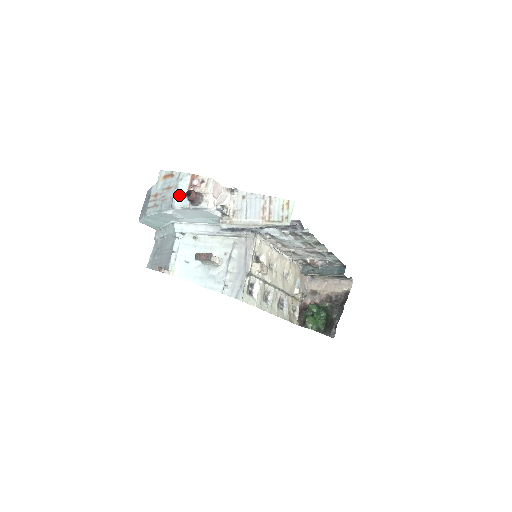
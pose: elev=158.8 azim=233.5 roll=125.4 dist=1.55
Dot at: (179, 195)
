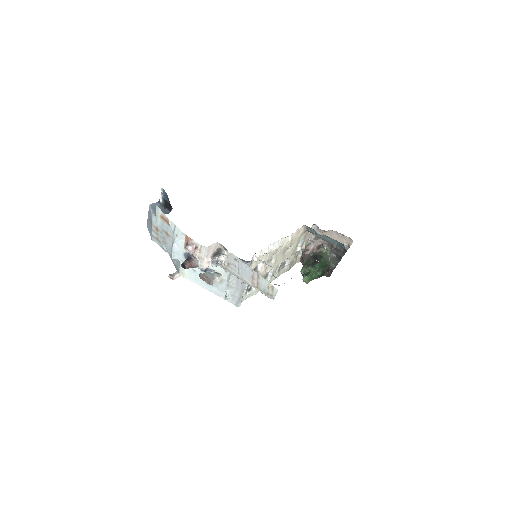
Dot at: (177, 250)
